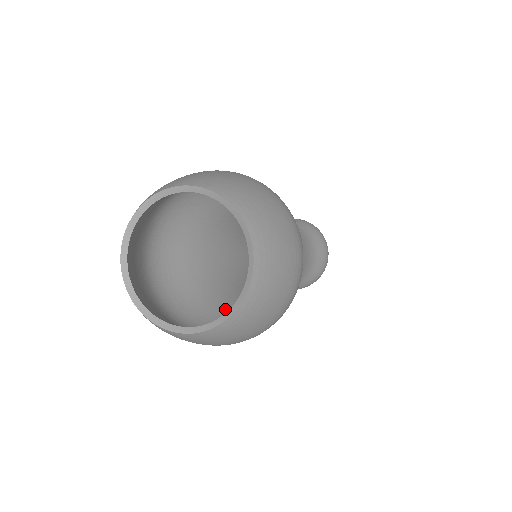
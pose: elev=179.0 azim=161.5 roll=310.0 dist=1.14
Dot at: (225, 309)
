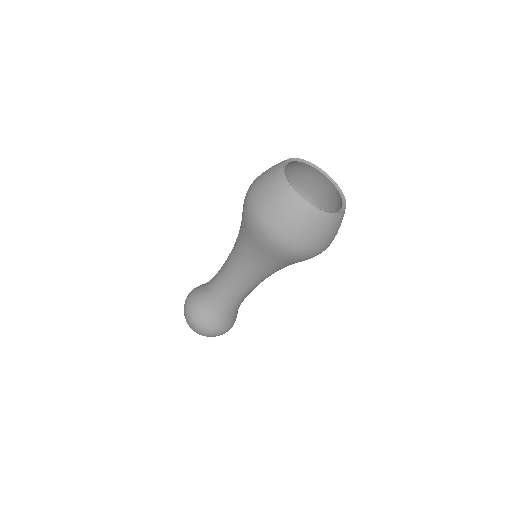
Dot at: occluded
